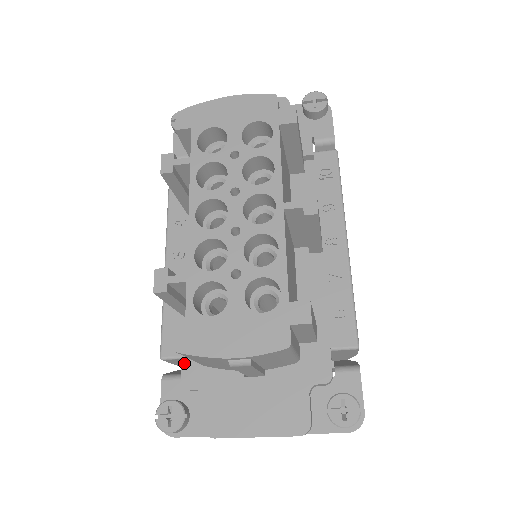
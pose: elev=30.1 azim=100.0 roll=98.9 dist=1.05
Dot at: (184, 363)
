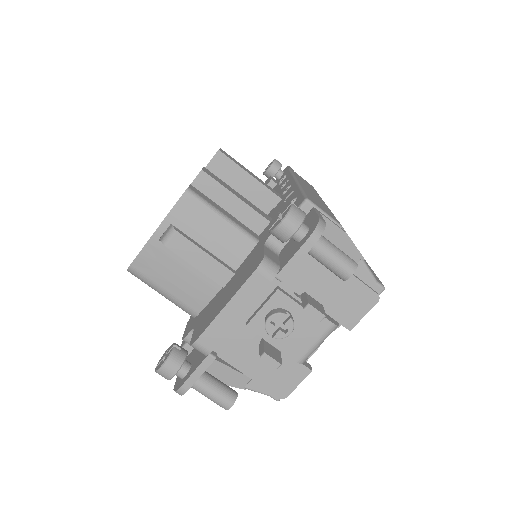
Dot at: (186, 328)
